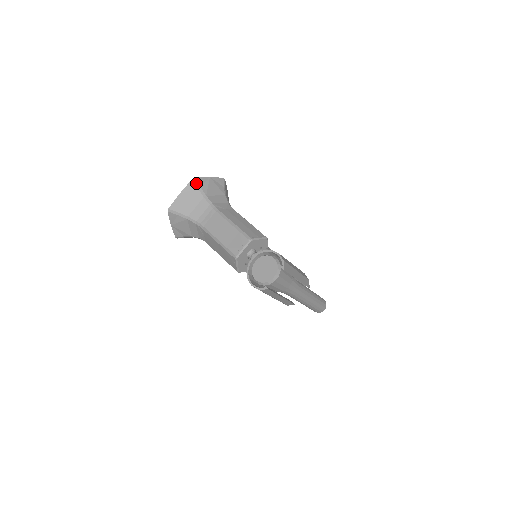
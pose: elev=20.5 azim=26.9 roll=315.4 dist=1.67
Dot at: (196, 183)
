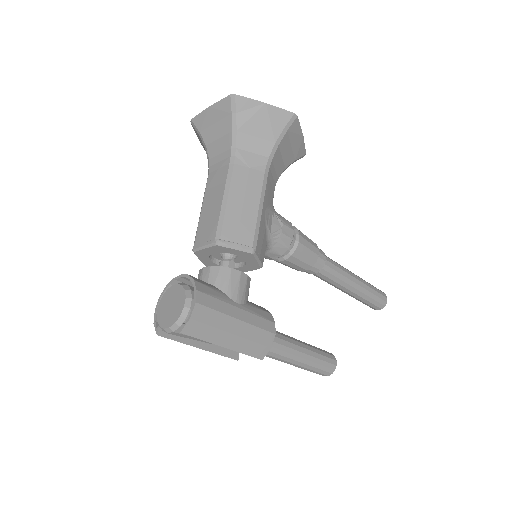
Dot at: (233, 104)
